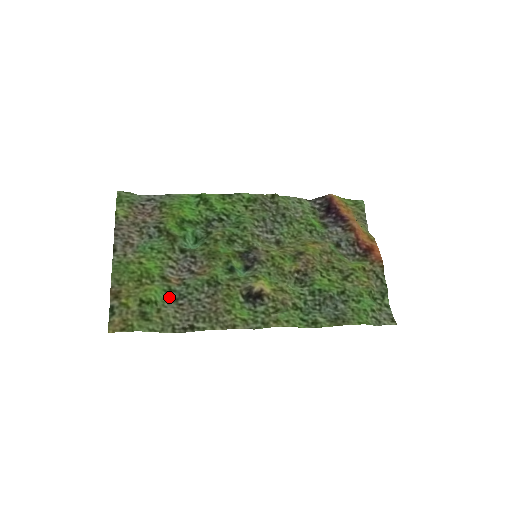
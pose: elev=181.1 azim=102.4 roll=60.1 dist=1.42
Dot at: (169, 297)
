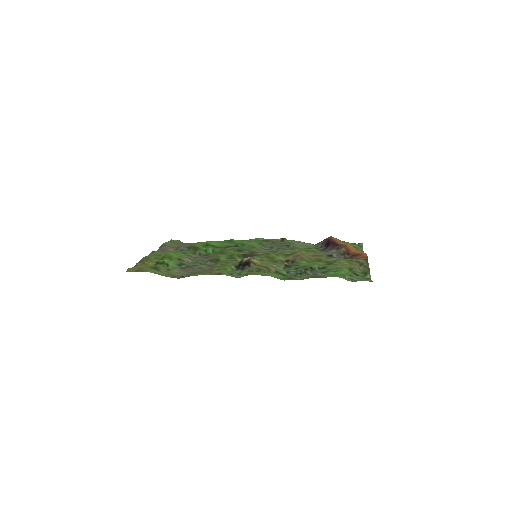
Dot at: (179, 267)
